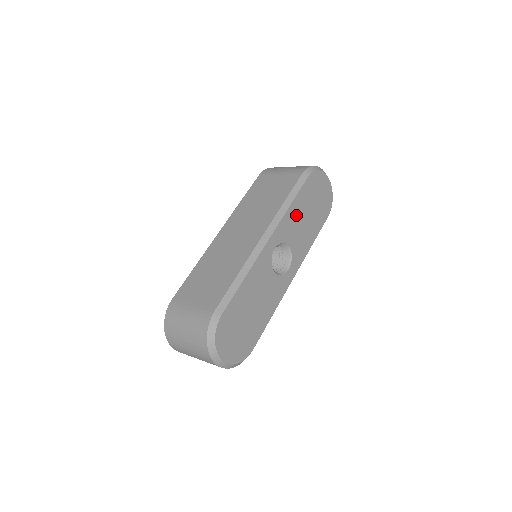
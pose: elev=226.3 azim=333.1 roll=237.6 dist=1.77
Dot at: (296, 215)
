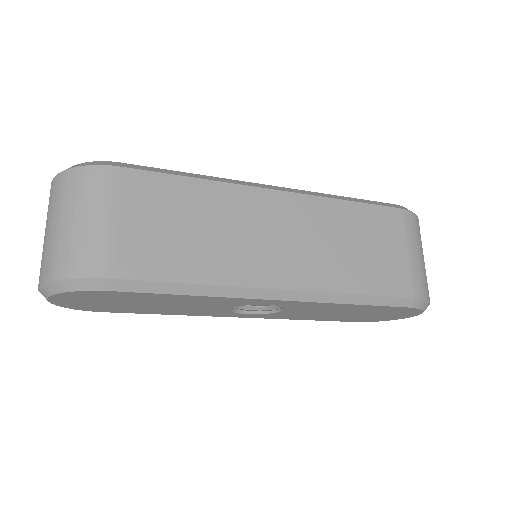
Dot at: (337, 308)
